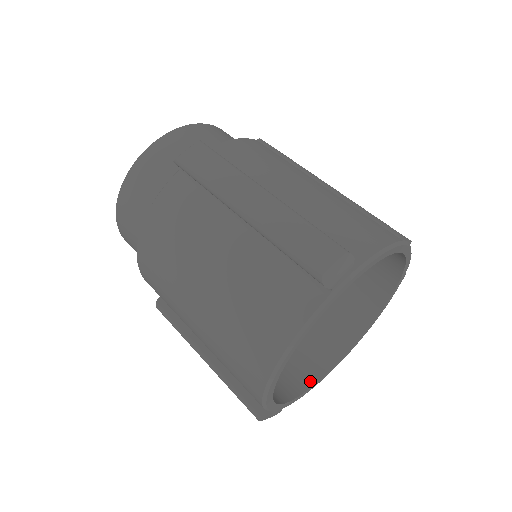
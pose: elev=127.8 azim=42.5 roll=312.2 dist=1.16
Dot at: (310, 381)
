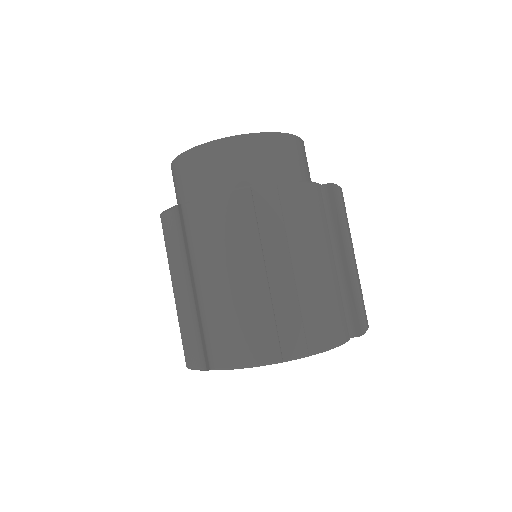
Dot at: occluded
